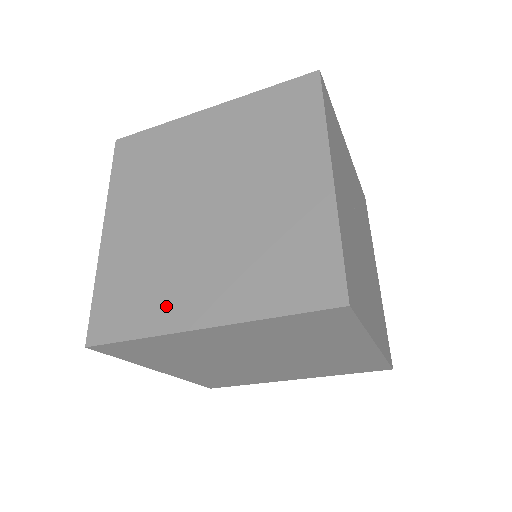
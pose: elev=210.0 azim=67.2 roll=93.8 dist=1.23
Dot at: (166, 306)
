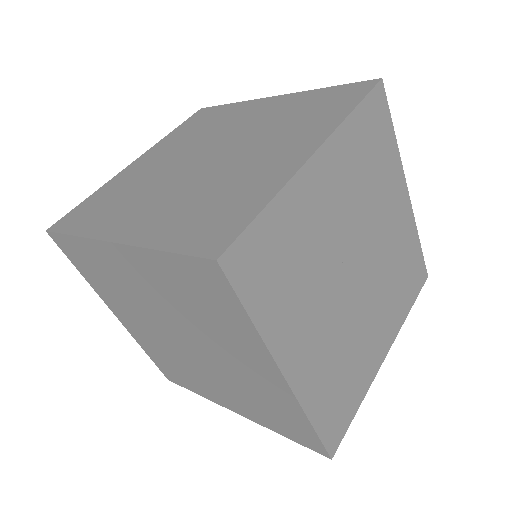
Dot at: (203, 389)
